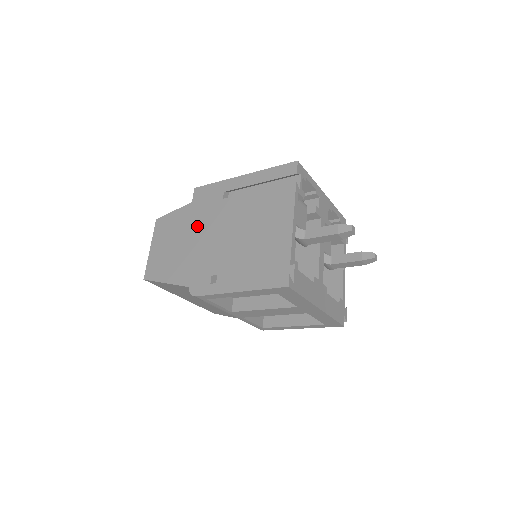
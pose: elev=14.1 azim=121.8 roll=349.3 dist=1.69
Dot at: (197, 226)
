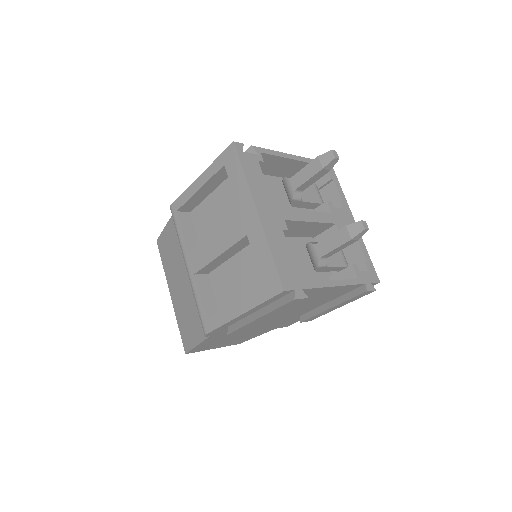
Dot at: occluded
